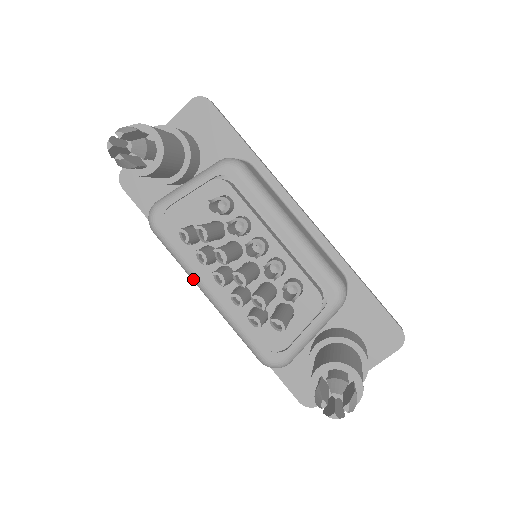
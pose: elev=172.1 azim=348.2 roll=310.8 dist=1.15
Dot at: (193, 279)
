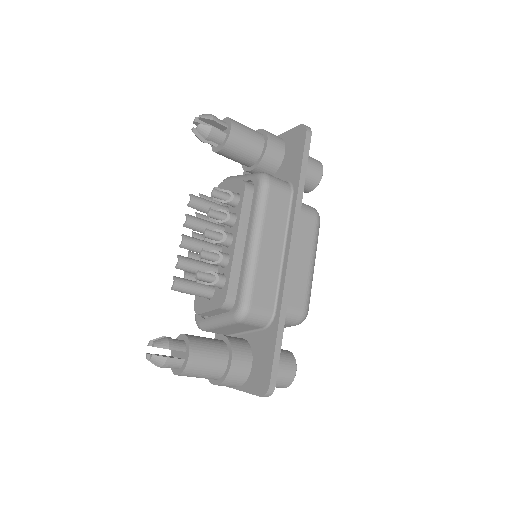
Dot at: occluded
